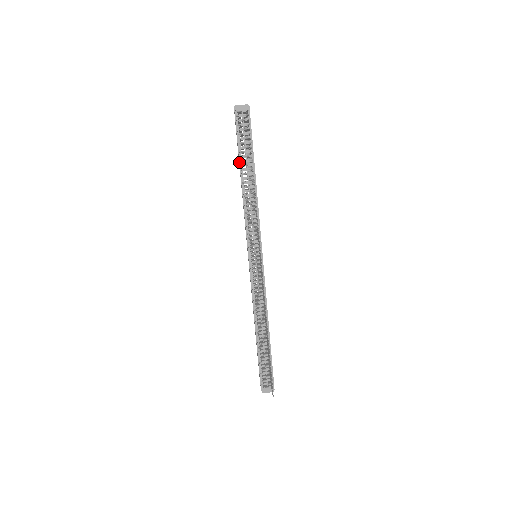
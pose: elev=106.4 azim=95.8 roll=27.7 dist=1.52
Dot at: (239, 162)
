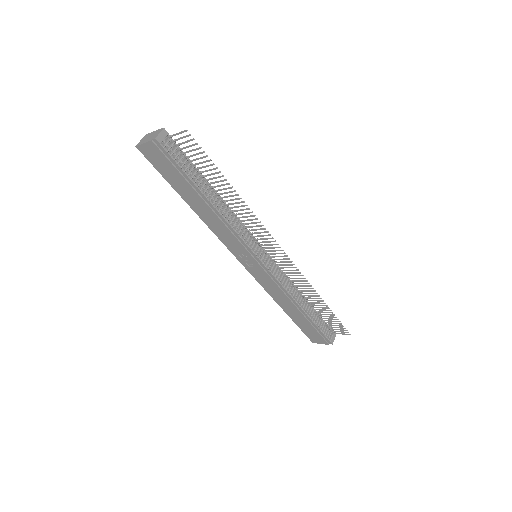
Dot at: (194, 190)
